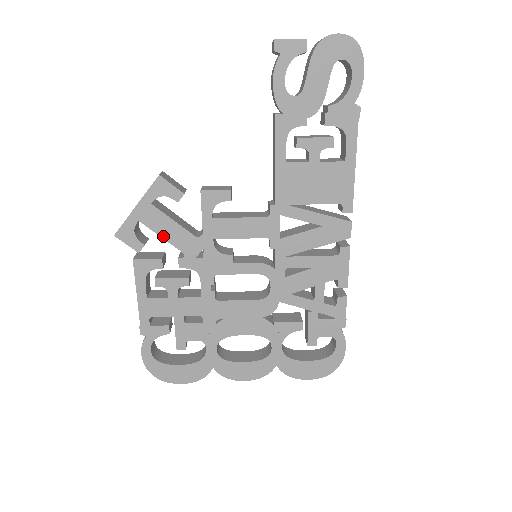
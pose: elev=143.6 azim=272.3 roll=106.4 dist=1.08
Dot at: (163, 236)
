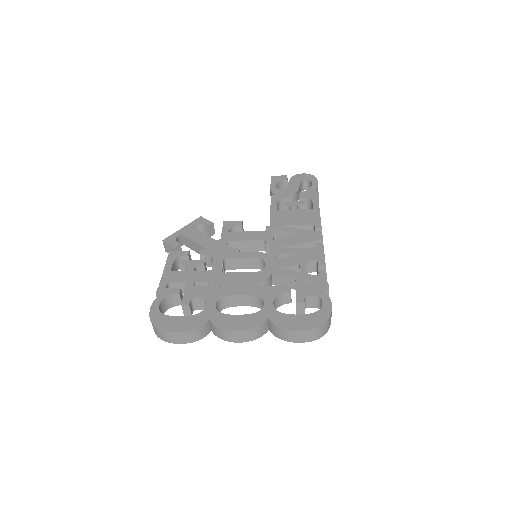
Dot at: (194, 240)
